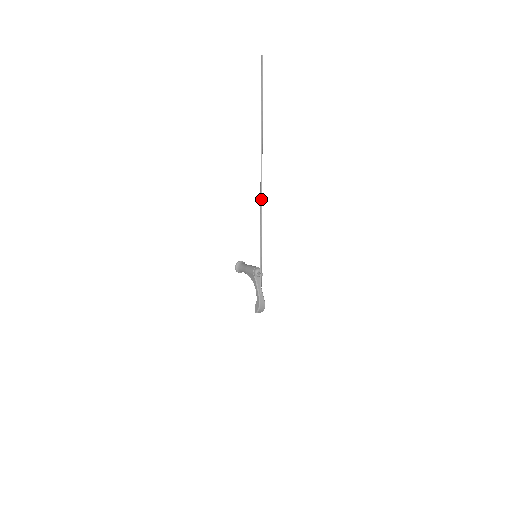
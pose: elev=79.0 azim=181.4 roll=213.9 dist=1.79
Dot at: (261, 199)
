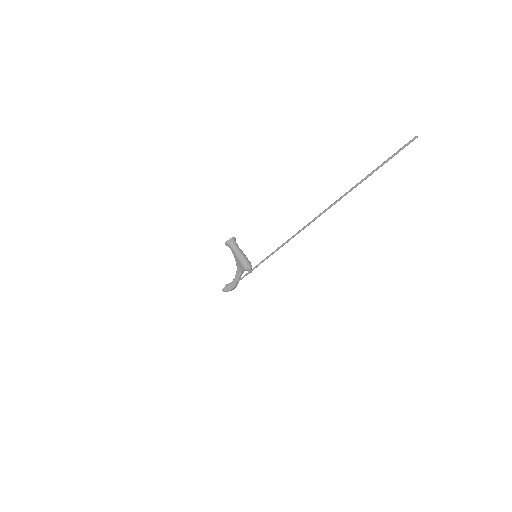
Dot at: occluded
